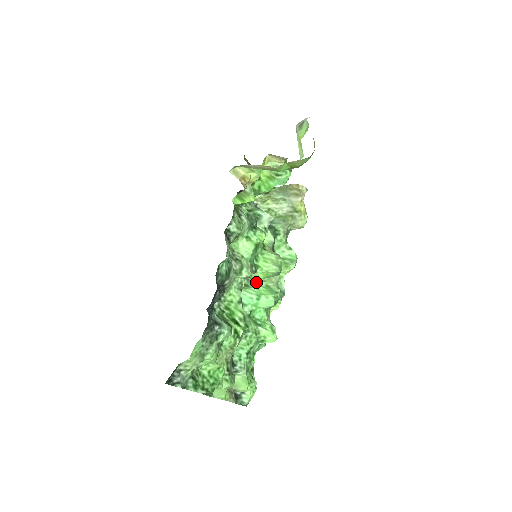
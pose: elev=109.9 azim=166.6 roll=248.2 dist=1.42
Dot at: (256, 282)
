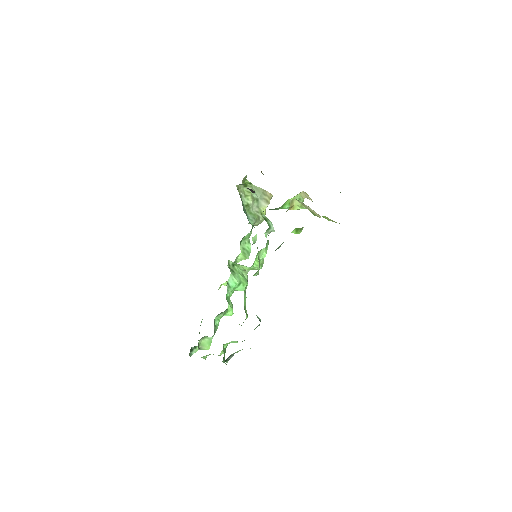
Dot at: (238, 269)
